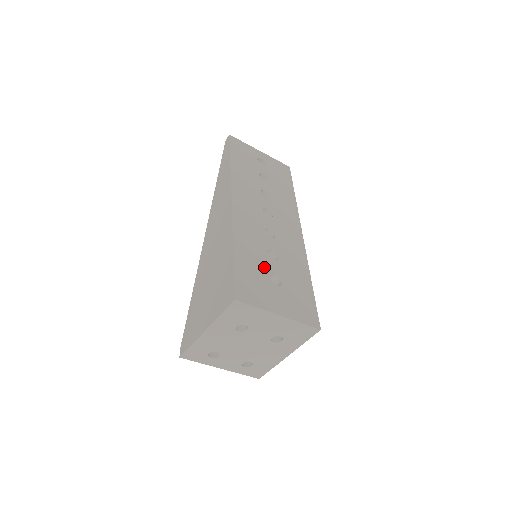
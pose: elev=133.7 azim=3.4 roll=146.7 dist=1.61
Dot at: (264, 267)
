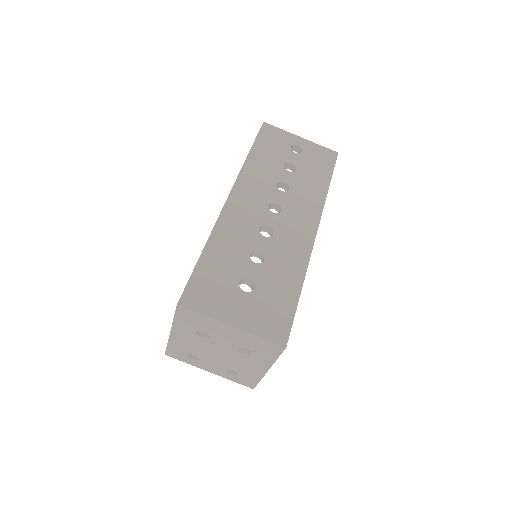
Dot at: (237, 270)
